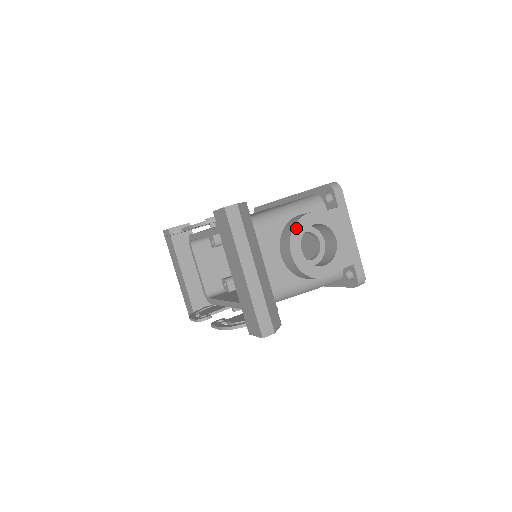
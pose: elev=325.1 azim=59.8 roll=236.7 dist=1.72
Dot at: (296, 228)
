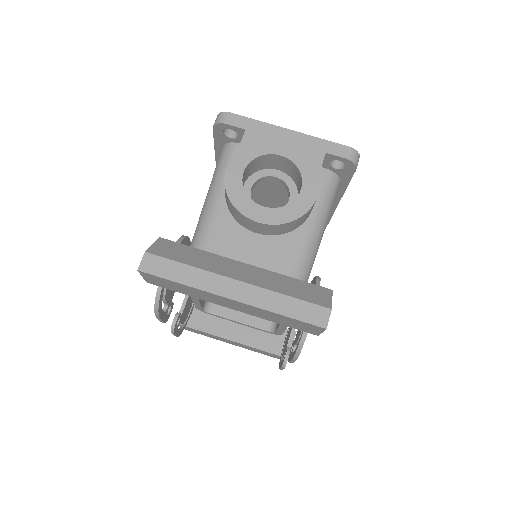
Dot at: (232, 196)
